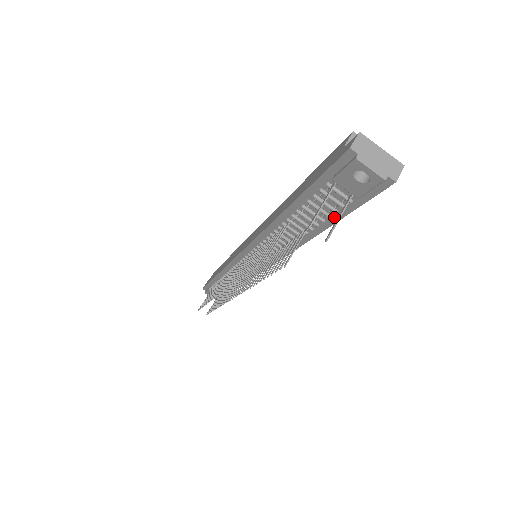
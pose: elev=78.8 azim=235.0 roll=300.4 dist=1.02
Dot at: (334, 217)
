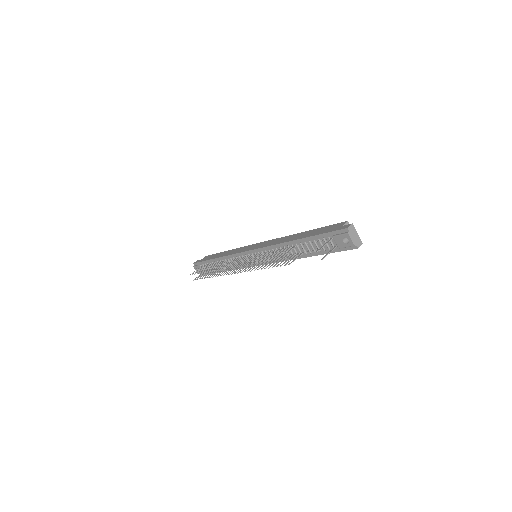
Dot at: (322, 252)
